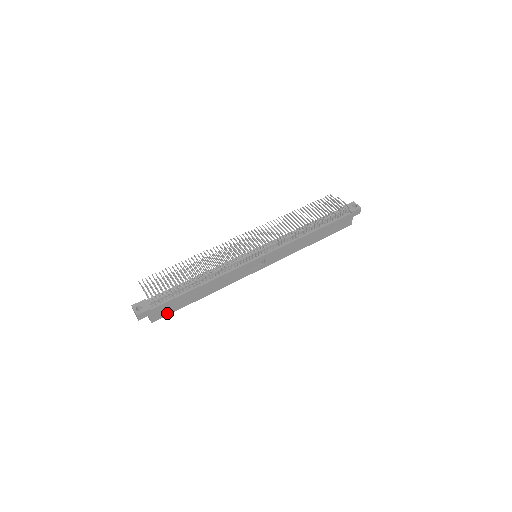
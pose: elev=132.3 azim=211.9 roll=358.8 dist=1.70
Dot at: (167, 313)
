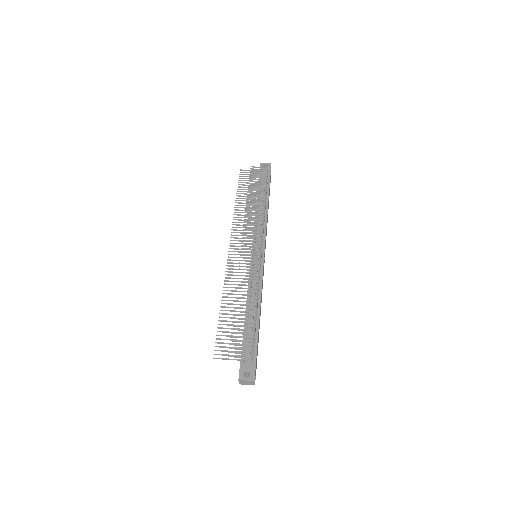
Dot at: occluded
